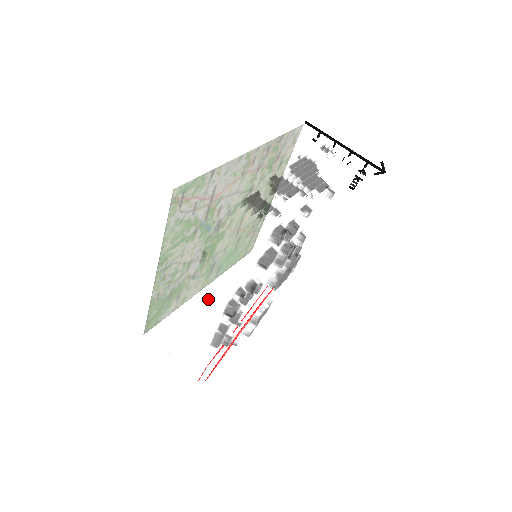
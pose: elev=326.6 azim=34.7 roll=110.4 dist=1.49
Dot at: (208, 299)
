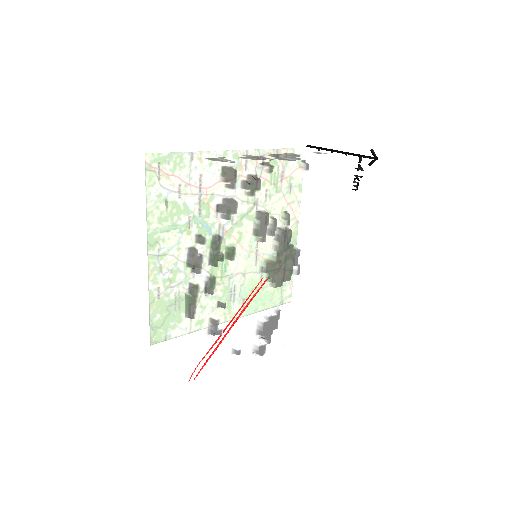
Dot at: occluded
